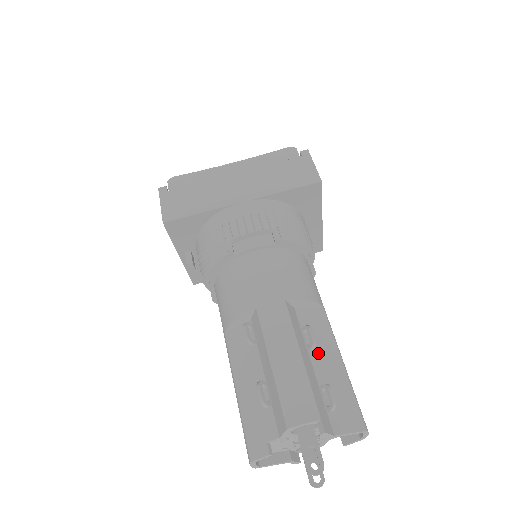
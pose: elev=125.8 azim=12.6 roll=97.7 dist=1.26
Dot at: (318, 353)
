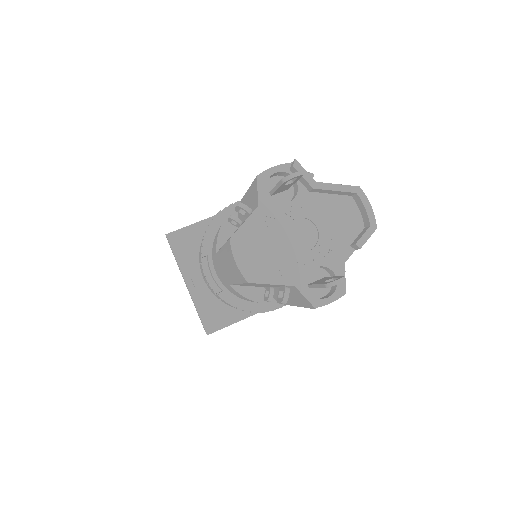
Dot at: occluded
